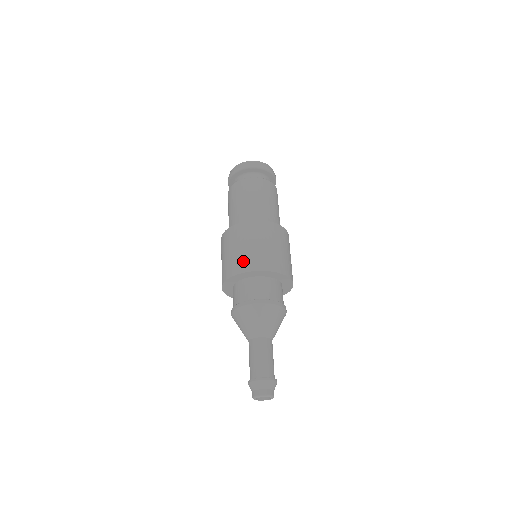
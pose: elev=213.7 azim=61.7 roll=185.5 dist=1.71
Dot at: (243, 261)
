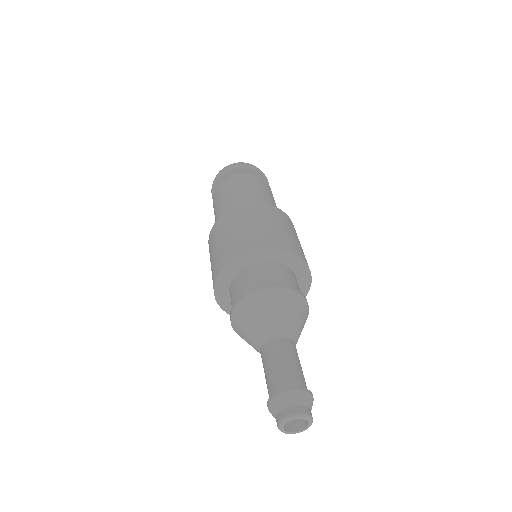
Dot at: (280, 238)
